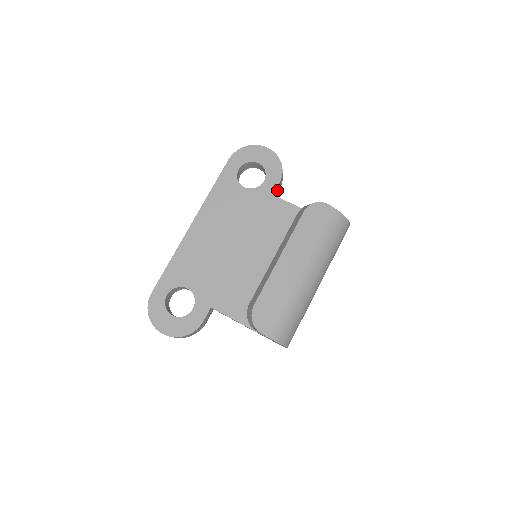
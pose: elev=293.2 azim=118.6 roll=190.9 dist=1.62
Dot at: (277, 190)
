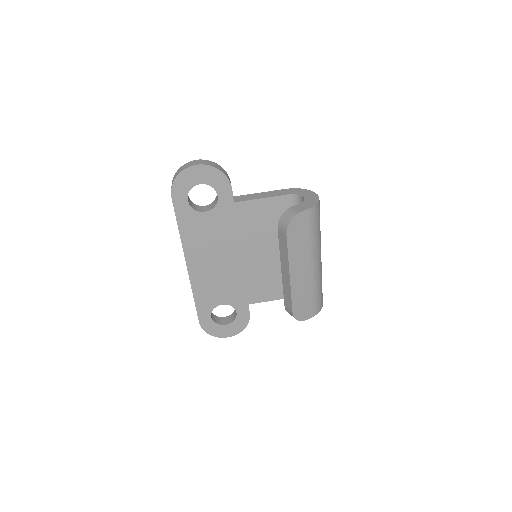
Dot at: occluded
